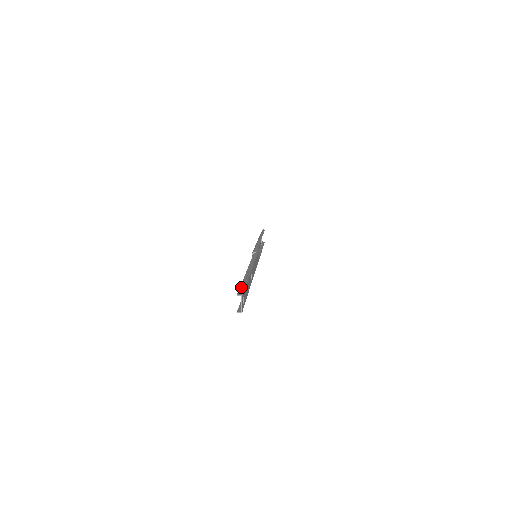
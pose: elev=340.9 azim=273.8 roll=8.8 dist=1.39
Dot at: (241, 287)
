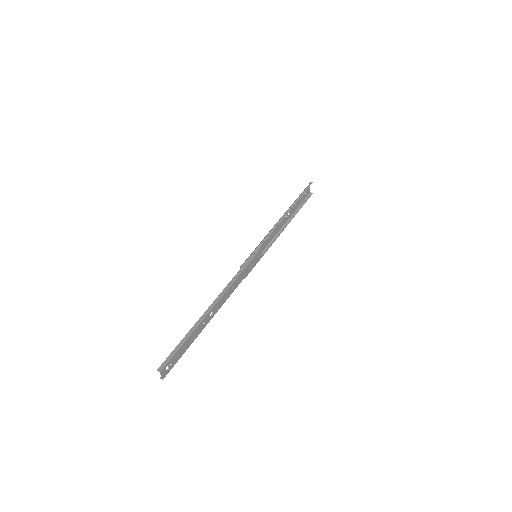
Dot at: (171, 354)
